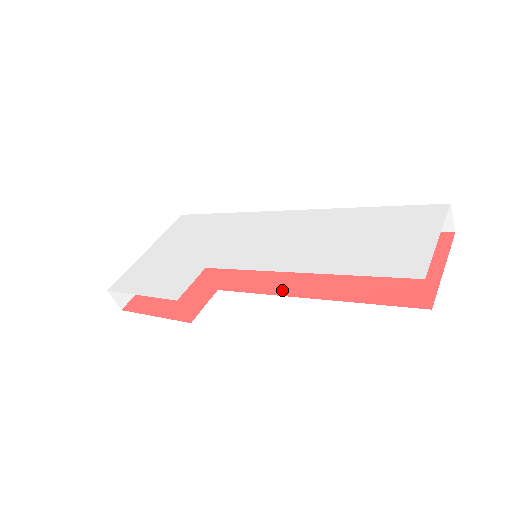
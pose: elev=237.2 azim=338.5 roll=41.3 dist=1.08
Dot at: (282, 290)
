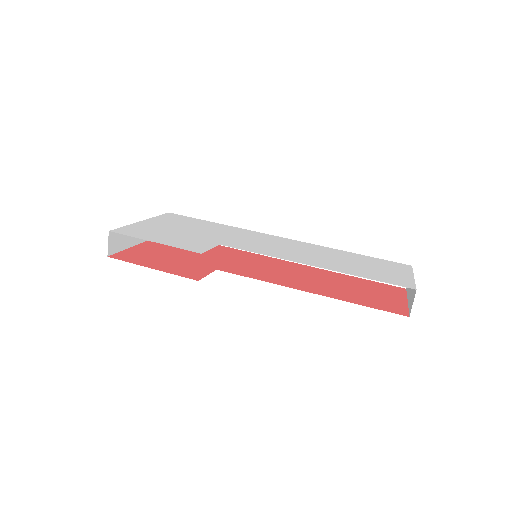
Dot at: (282, 283)
